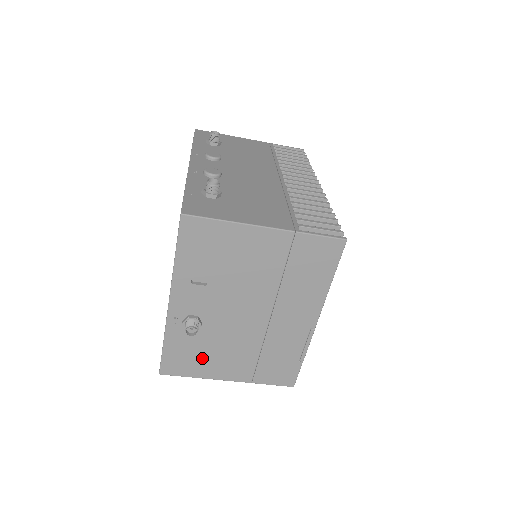
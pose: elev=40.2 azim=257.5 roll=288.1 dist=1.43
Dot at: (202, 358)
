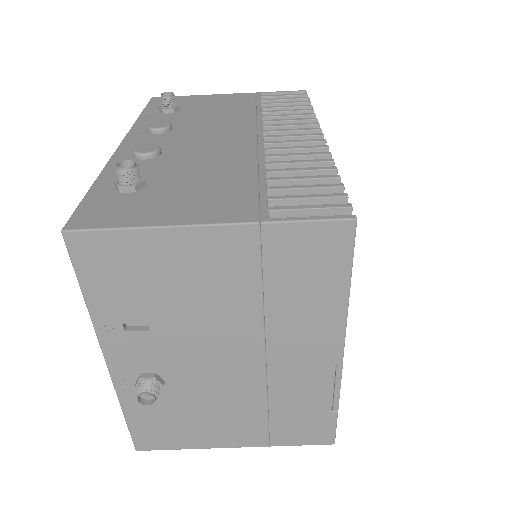
Dot at: (186, 425)
